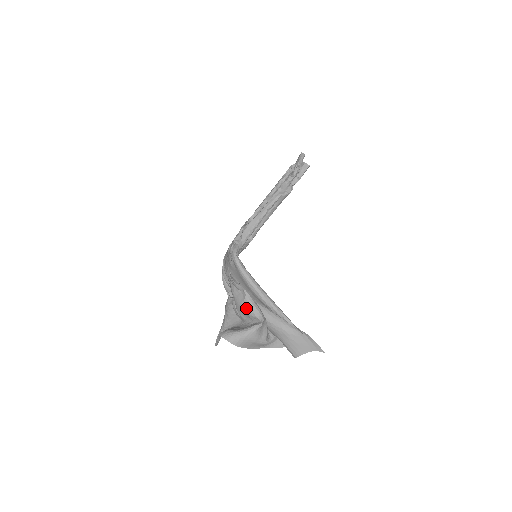
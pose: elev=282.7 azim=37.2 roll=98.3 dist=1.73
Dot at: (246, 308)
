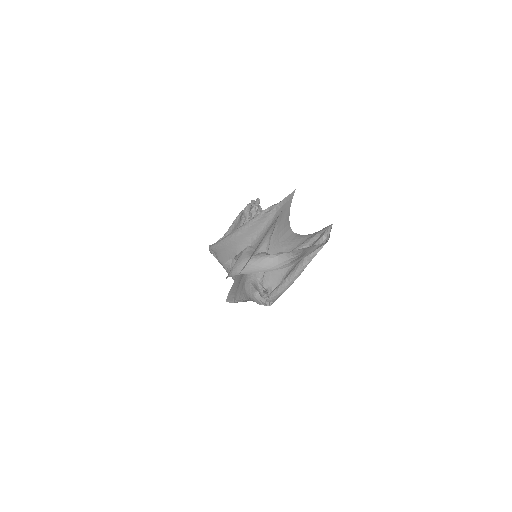
Dot at: occluded
